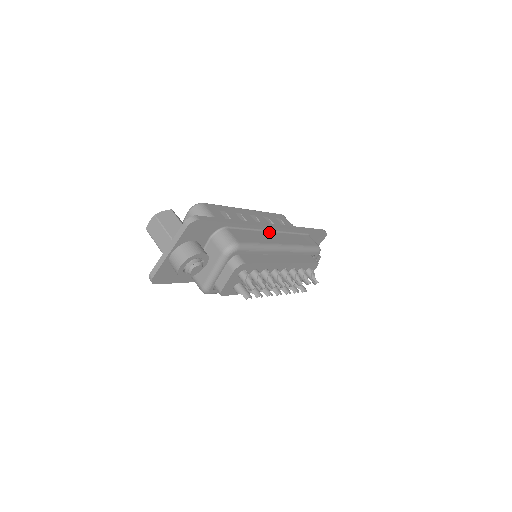
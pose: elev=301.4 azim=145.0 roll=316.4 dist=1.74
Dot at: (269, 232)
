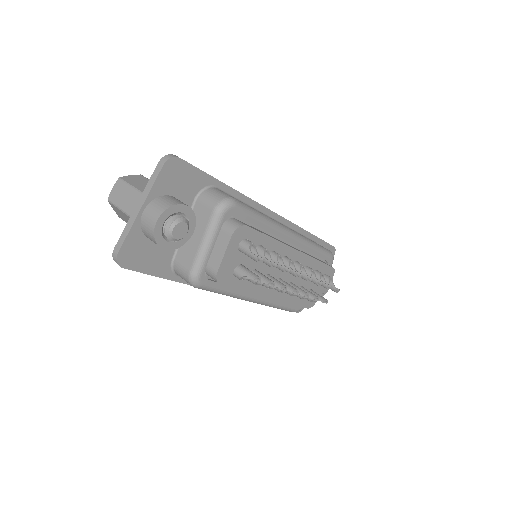
Dot at: occluded
